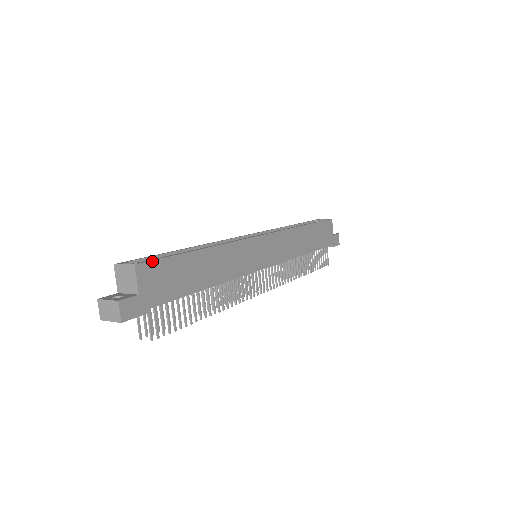
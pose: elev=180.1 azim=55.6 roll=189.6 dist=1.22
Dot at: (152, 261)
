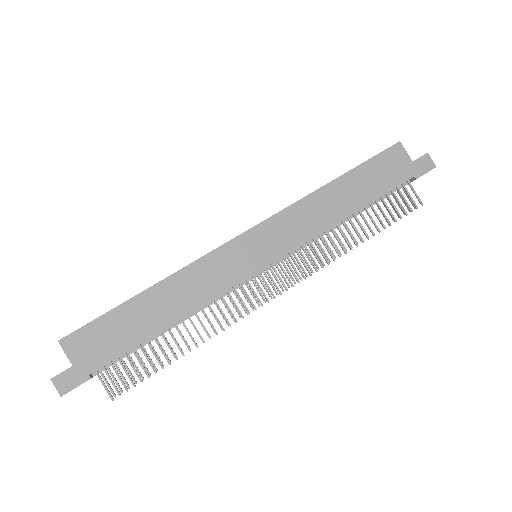
Dot at: (78, 330)
